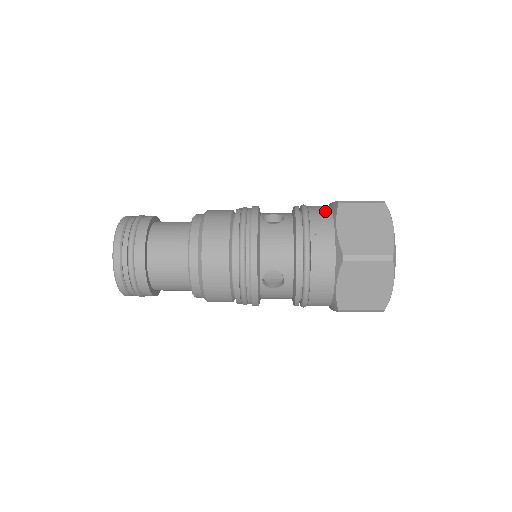
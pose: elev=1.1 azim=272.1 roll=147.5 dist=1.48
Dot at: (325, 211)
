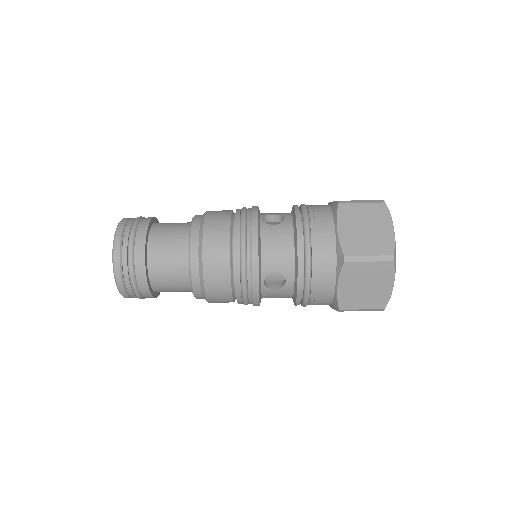
Dot at: (325, 211)
